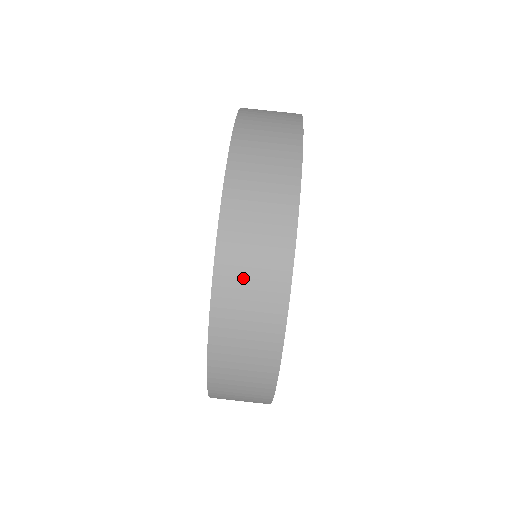
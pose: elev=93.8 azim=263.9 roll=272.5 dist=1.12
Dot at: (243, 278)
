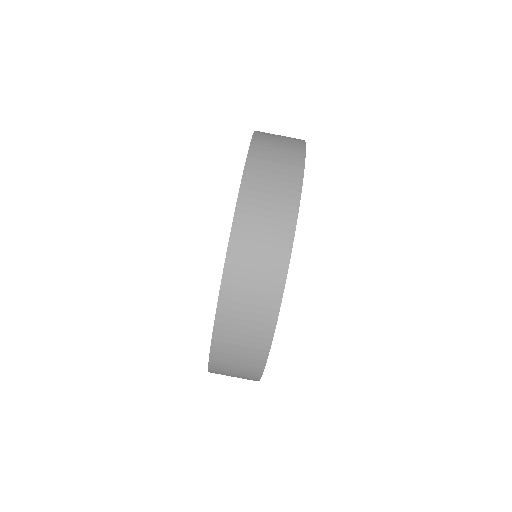
Dot at: (245, 286)
